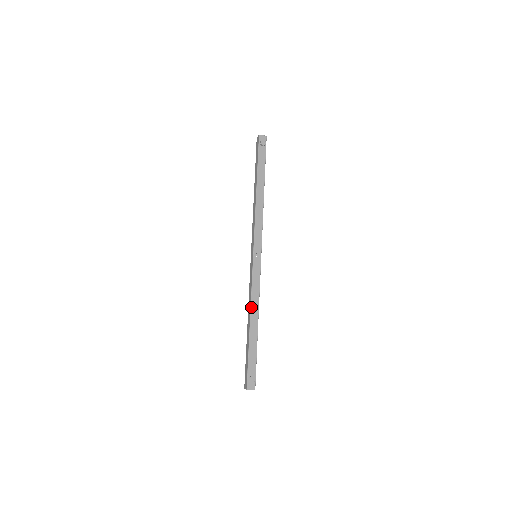
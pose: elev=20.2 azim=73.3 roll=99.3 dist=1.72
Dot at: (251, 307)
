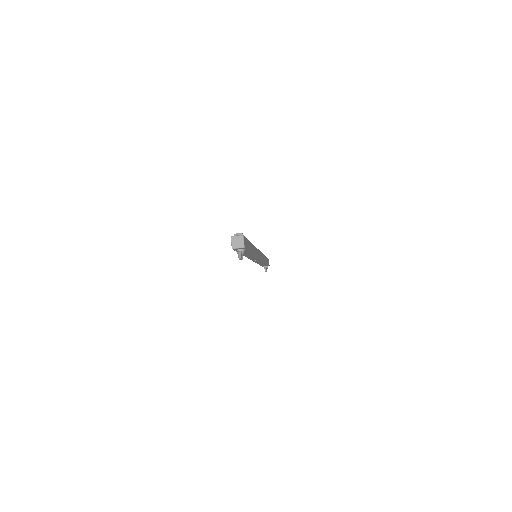
Dot at: occluded
